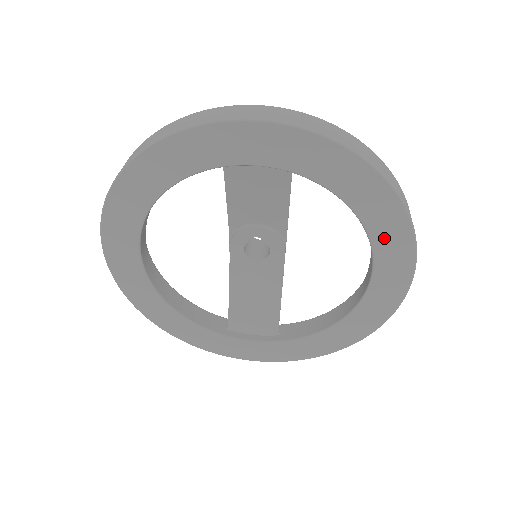
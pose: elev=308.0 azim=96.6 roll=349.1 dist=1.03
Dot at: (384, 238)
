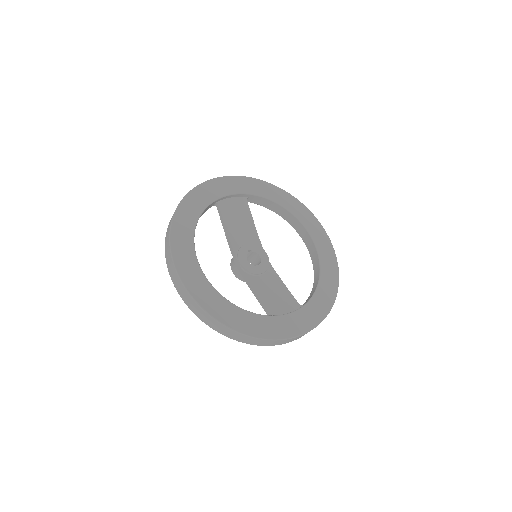
Dot at: (300, 214)
